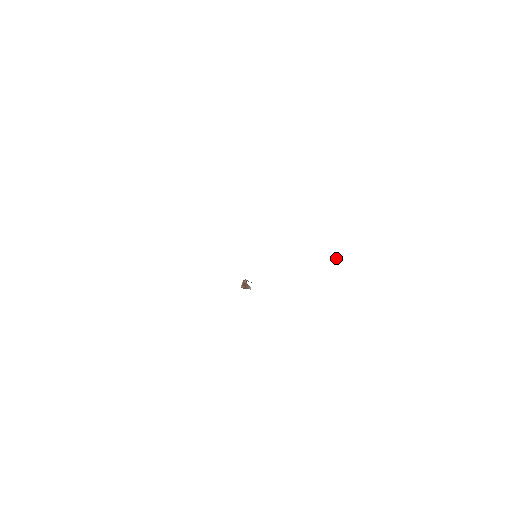
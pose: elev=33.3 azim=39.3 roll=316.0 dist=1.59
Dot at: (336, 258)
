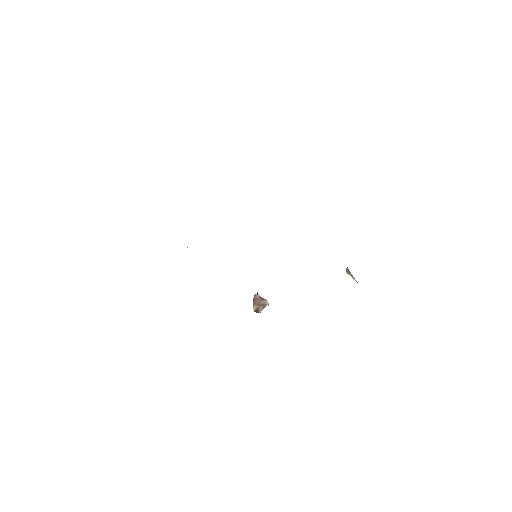
Dot at: (348, 272)
